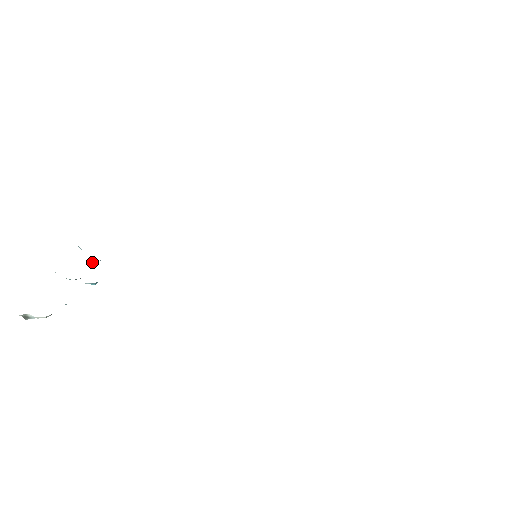
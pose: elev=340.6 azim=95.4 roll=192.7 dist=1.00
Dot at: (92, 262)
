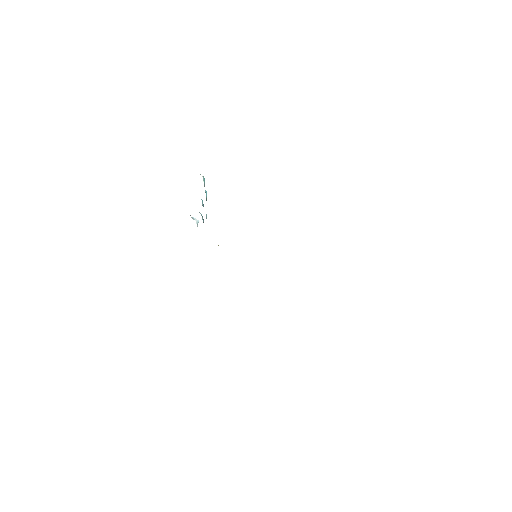
Dot at: occluded
